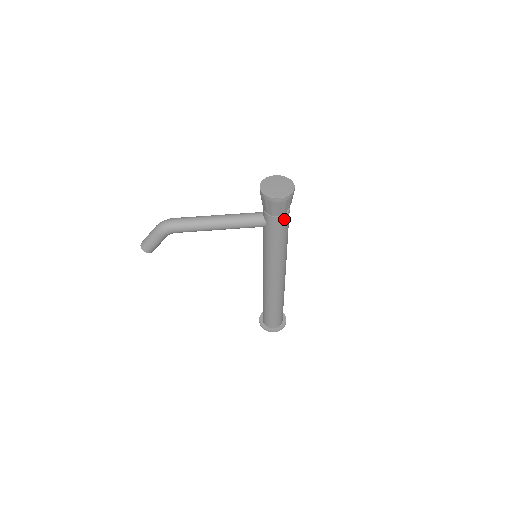
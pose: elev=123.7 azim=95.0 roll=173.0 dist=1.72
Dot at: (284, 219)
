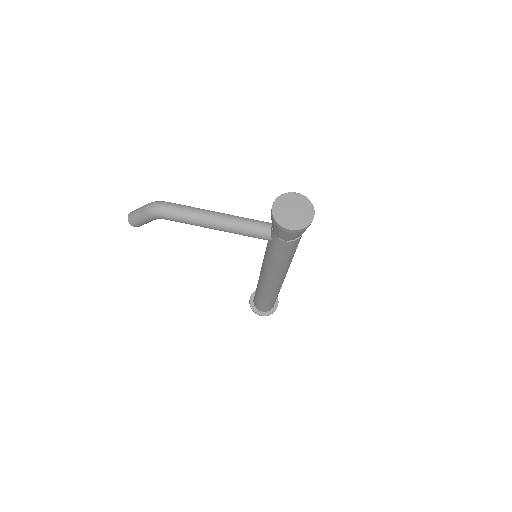
Dot at: (293, 243)
